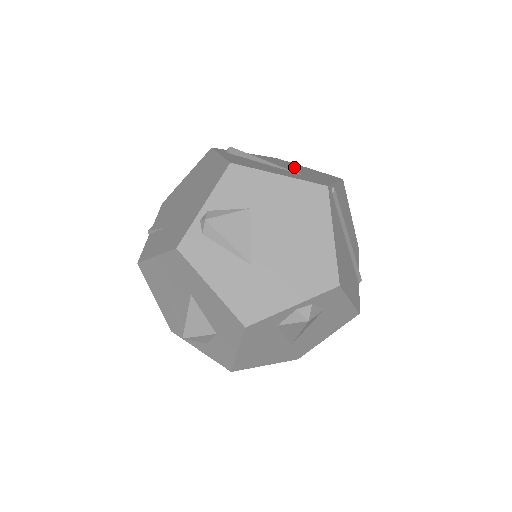
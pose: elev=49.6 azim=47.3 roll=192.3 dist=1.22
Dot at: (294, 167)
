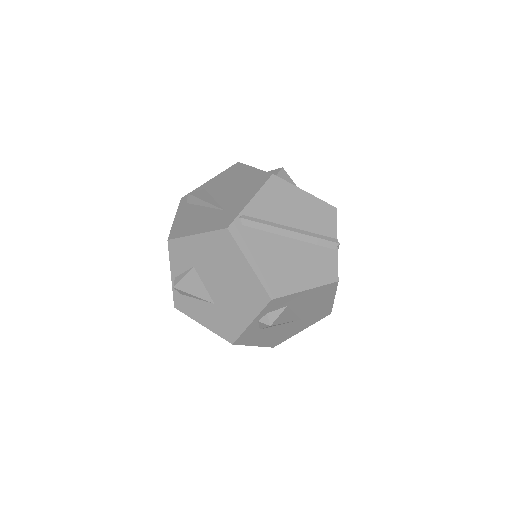
Dot at: (234, 184)
